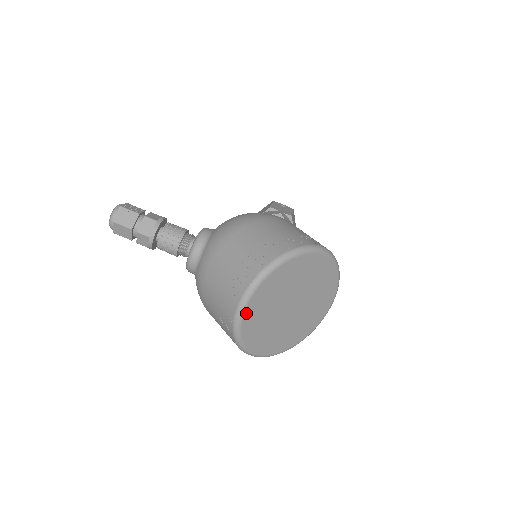
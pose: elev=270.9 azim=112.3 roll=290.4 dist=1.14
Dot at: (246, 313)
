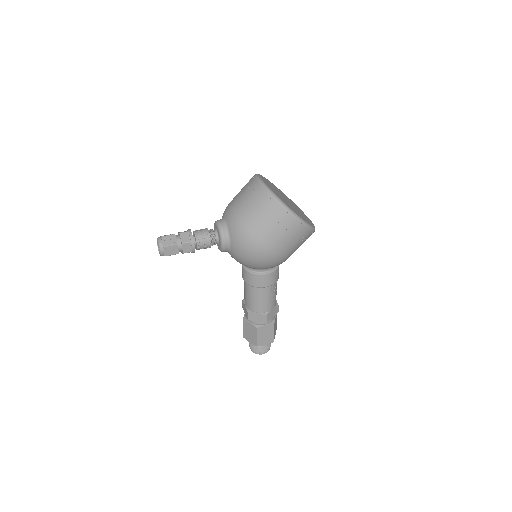
Dot at: (265, 183)
